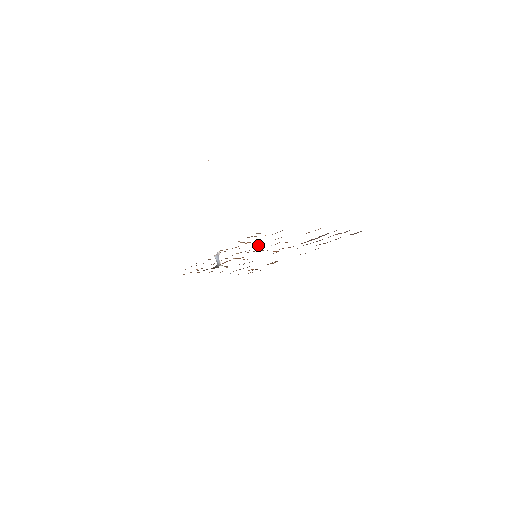
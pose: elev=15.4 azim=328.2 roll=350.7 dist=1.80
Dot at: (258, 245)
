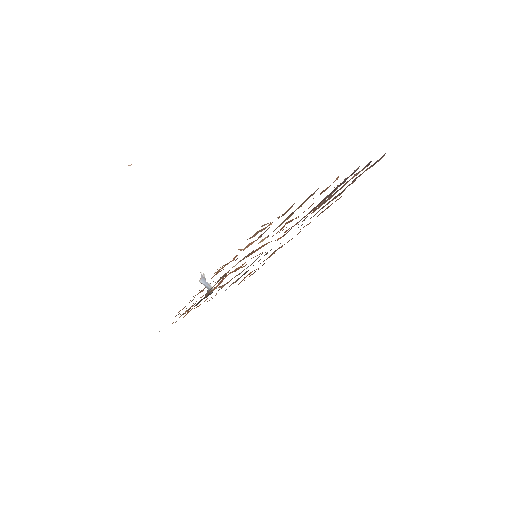
Dot at: (261, 241)
